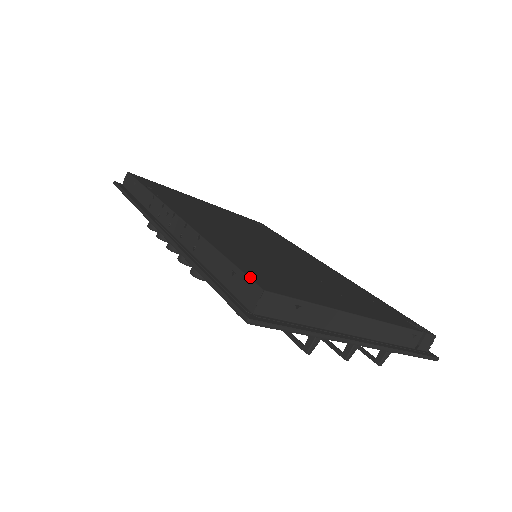
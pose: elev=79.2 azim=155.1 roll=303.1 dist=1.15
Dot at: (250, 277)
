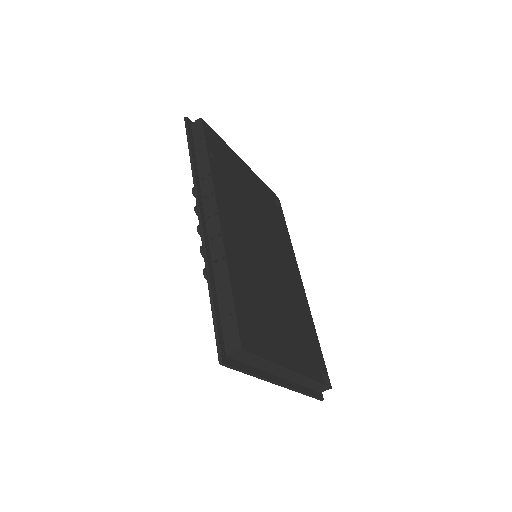
Dot at: (239, 329)
